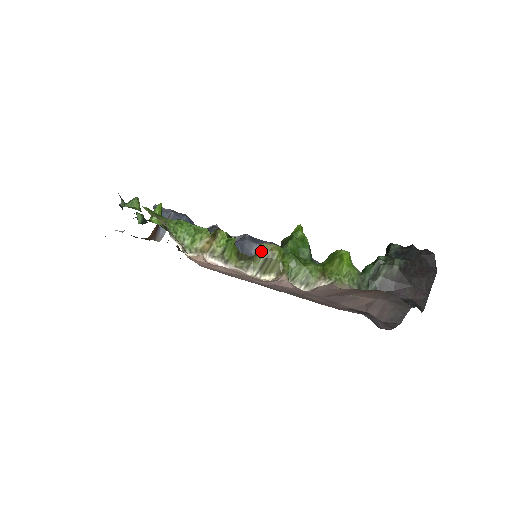
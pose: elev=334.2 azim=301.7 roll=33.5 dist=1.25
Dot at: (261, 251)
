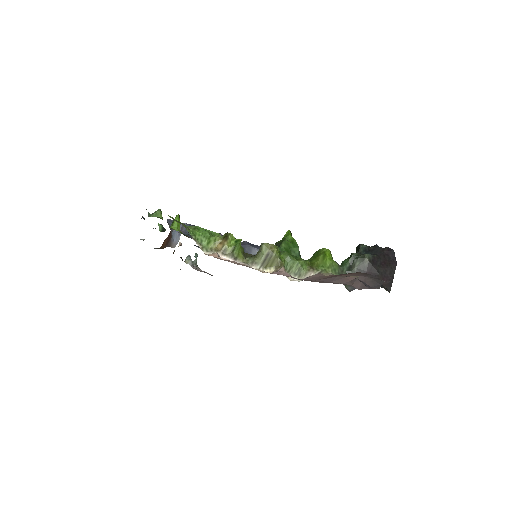
Dot at: (263, 249)
